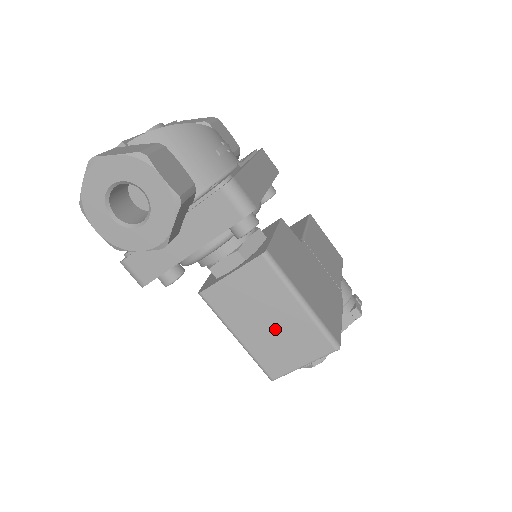
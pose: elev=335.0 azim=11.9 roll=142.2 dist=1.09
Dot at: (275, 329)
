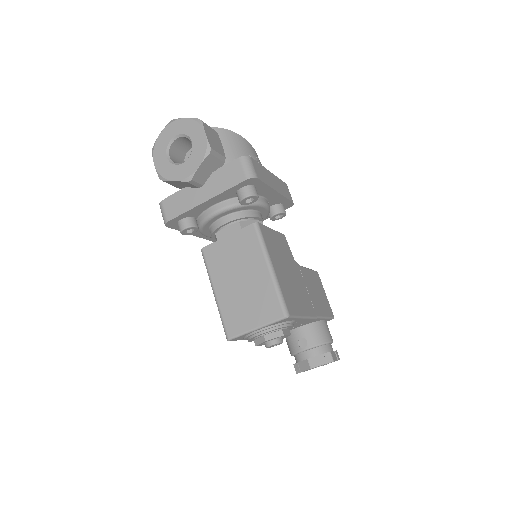
Dot at: (244, 289)
